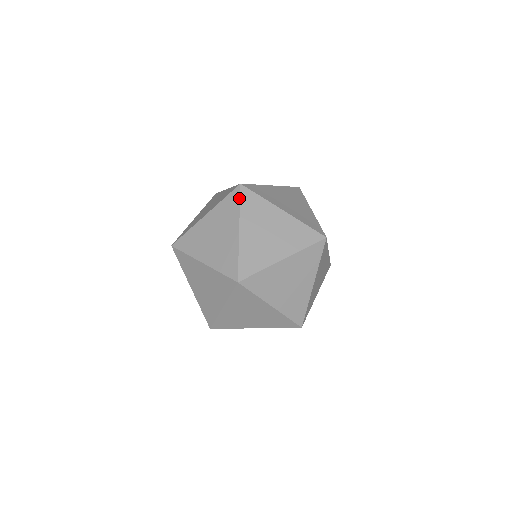
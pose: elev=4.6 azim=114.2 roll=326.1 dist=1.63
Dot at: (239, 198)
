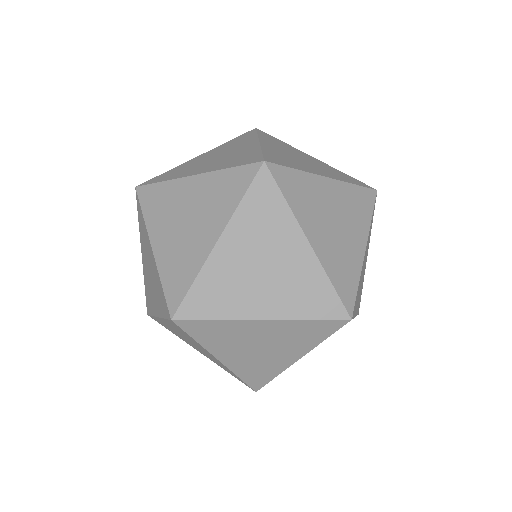
Dot at: (256, 132)
